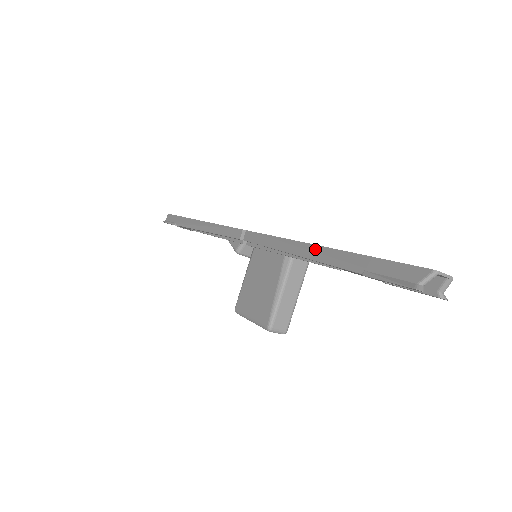
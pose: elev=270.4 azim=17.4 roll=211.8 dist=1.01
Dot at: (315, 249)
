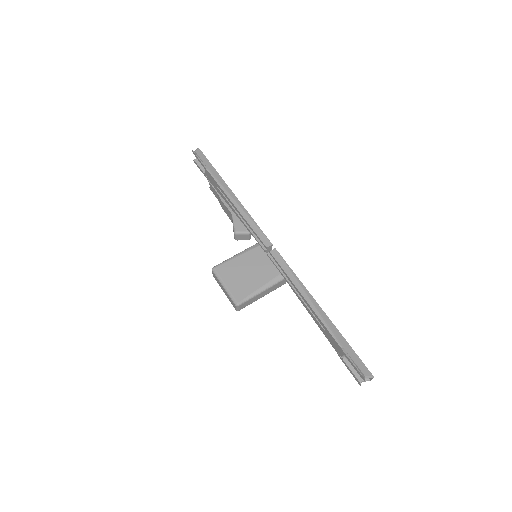
Dot at: (321, 311)
